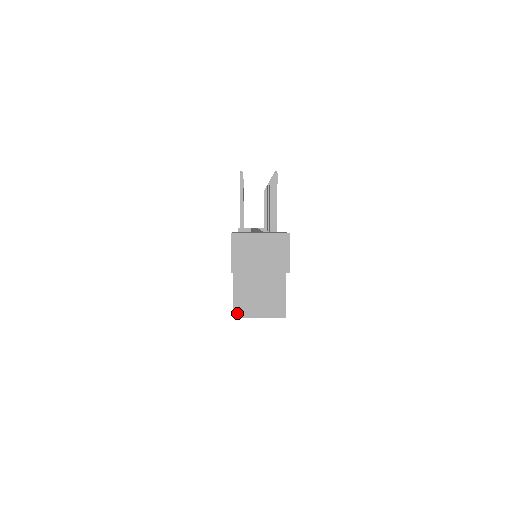
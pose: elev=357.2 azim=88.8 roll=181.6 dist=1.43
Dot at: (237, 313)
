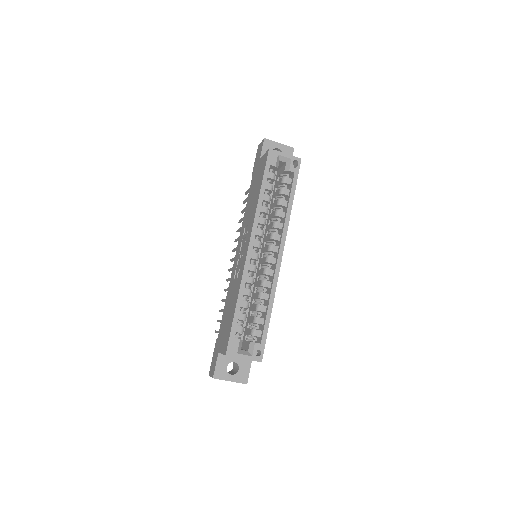
Dot at: (271, 150)
